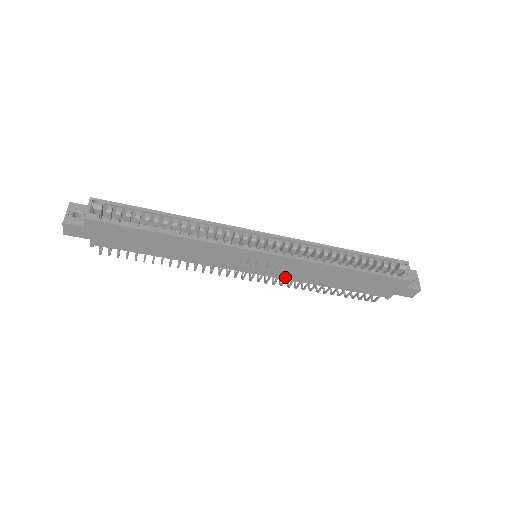
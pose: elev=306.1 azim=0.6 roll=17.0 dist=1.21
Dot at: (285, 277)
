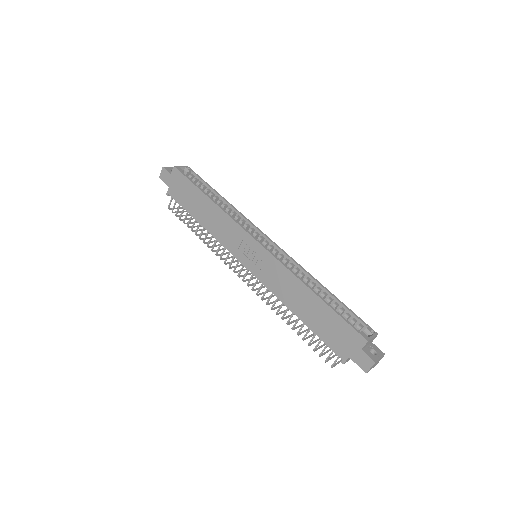
Dot at: (266, 283)
